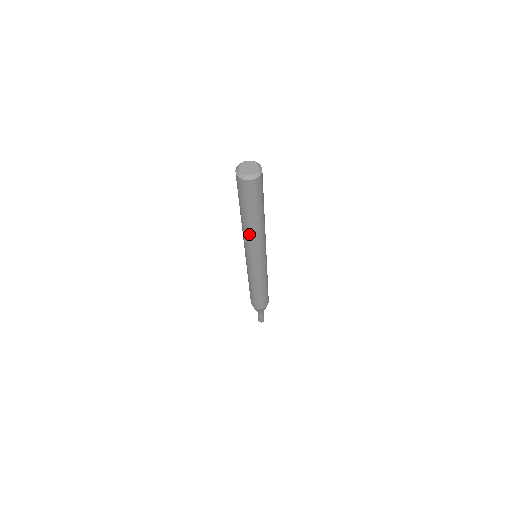
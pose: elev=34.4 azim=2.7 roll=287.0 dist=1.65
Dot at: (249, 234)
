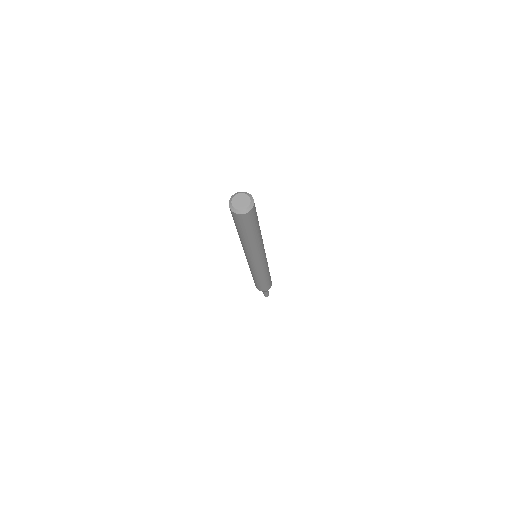
Dot at: (245, 246)
